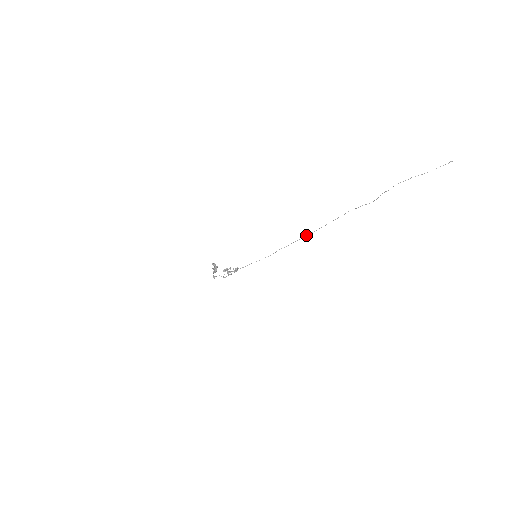
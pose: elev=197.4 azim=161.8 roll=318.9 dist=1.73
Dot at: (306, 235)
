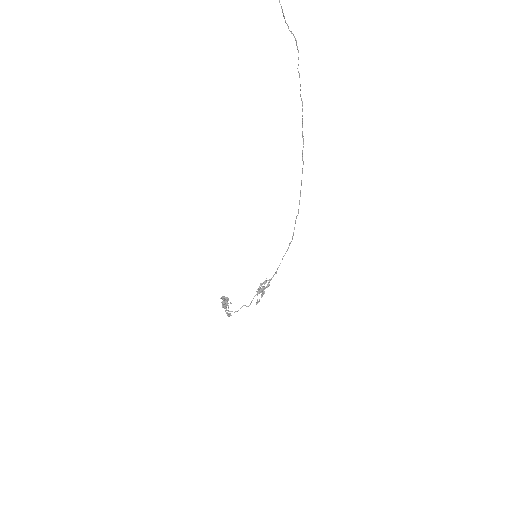
Dot at: occluded
